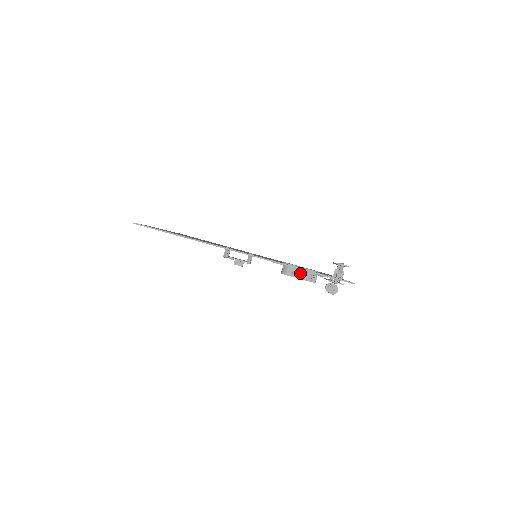
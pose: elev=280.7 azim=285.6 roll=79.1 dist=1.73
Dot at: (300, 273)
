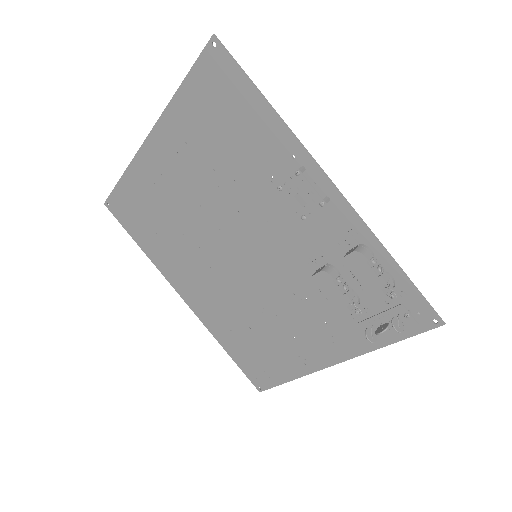
Dot at: (381, 265)
